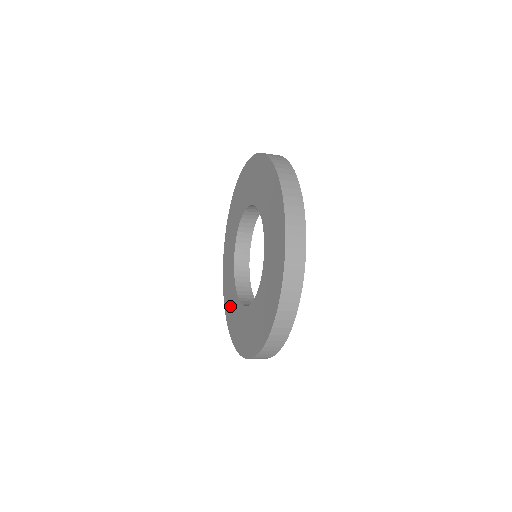
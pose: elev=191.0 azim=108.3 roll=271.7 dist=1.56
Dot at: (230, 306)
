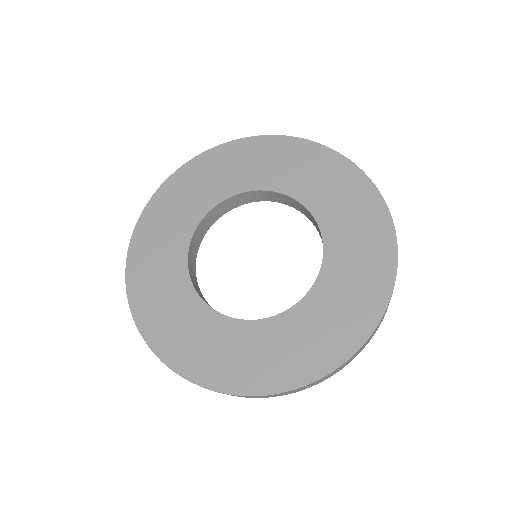
Dot at: (180, 333)
